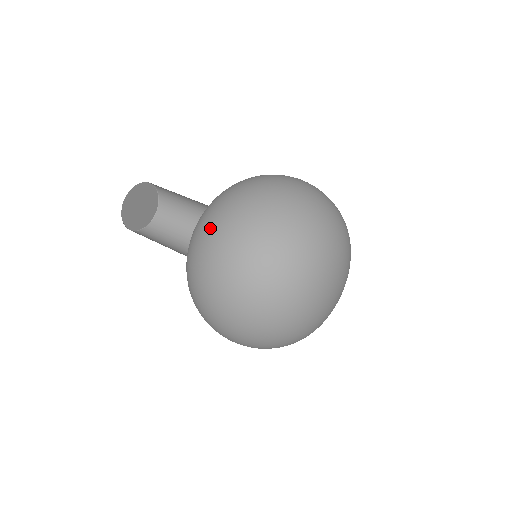
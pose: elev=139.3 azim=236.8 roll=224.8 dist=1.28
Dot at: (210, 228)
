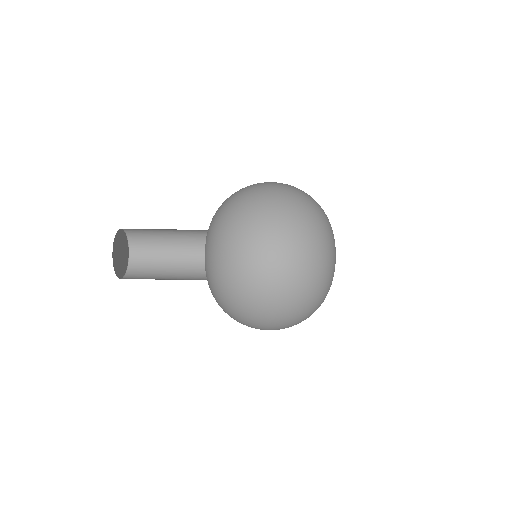
Dot at: (240, 255)
